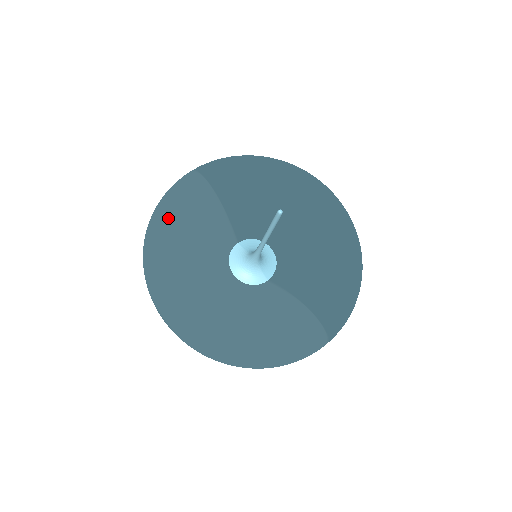
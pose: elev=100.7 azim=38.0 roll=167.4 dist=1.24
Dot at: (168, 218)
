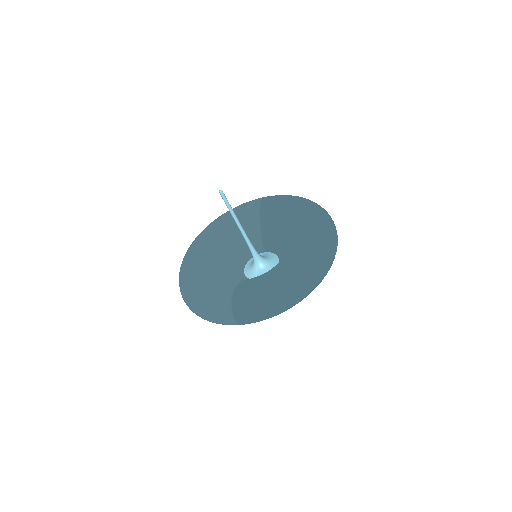
Dot at: (226, 213)
